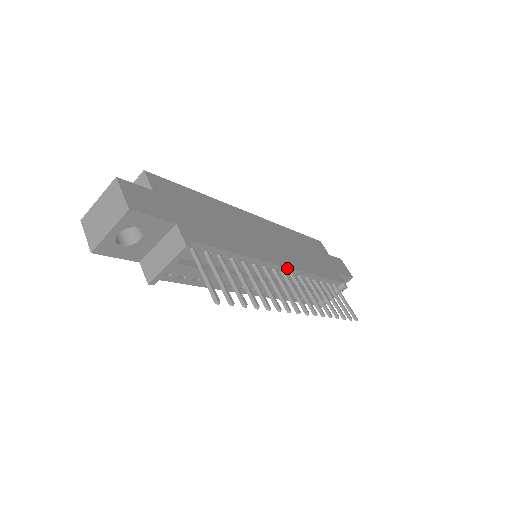
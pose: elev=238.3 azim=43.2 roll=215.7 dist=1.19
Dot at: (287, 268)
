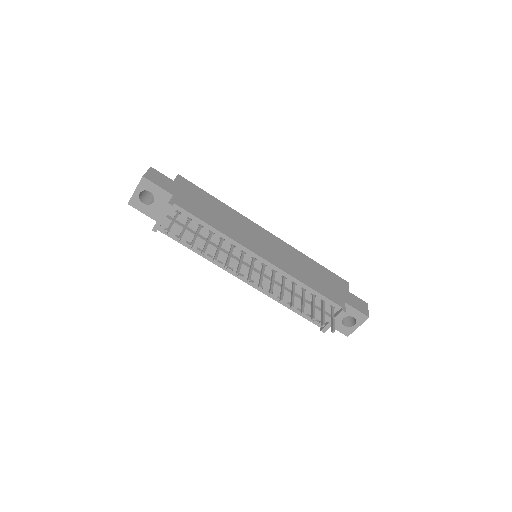
Dot at: (266, 261)
